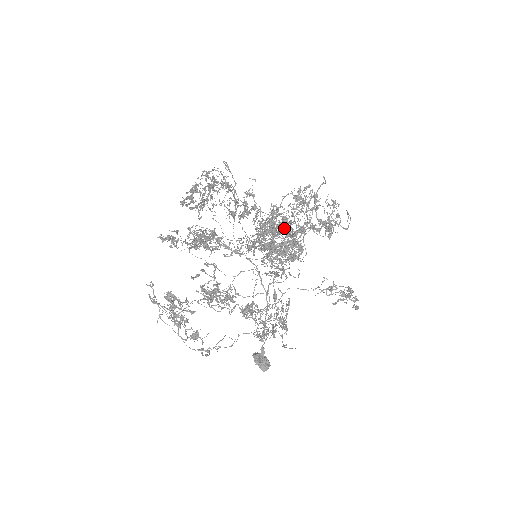
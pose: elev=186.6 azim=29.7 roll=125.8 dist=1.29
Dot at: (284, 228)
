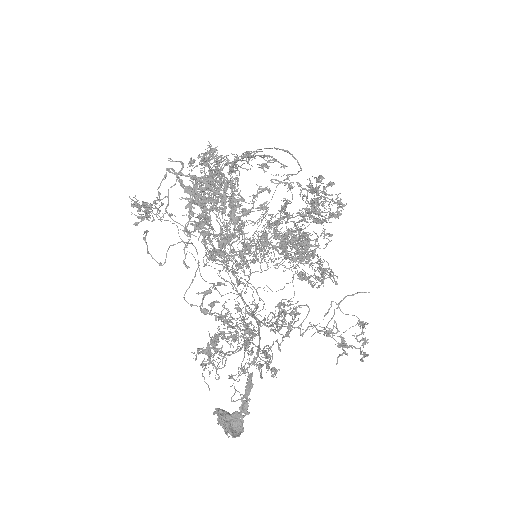
Dot at: occluded
